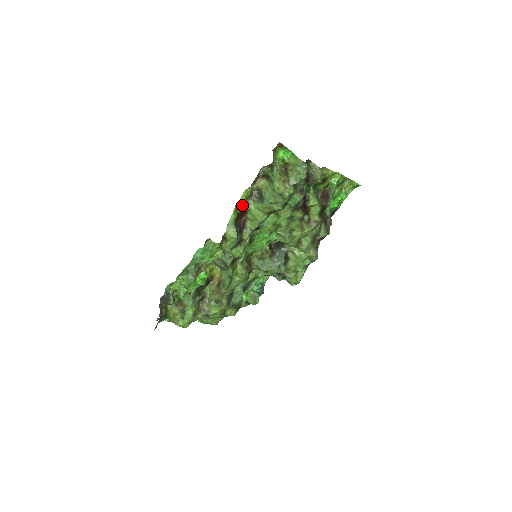
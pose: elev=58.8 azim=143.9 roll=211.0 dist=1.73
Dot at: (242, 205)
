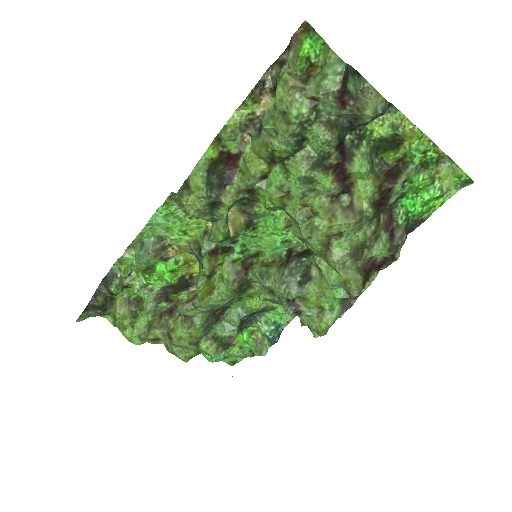
Dot at: (226, 133)
